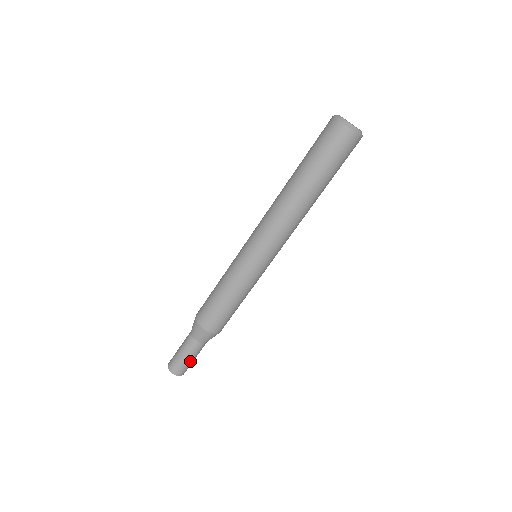
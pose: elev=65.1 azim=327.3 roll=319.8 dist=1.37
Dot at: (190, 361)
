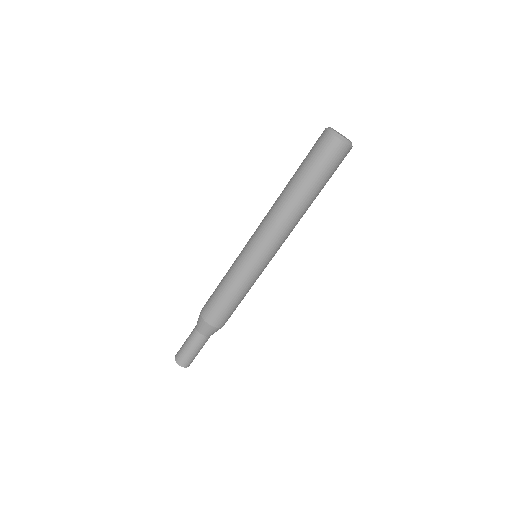
Dot at: (199, 351)
